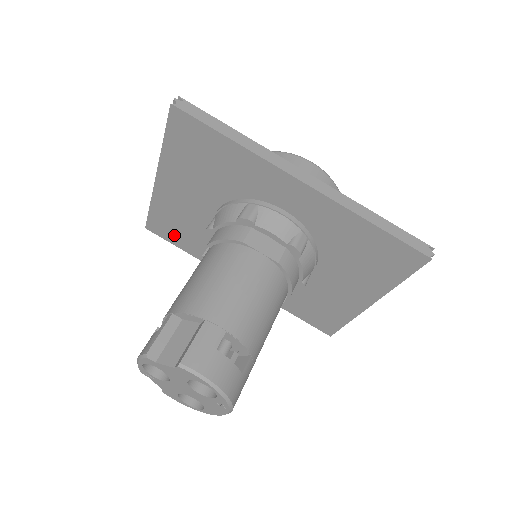
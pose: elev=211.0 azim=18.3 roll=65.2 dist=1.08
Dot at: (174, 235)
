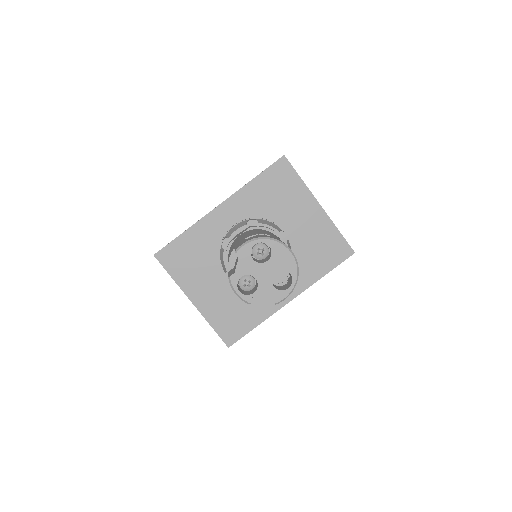
Dot at: (239, 326)
